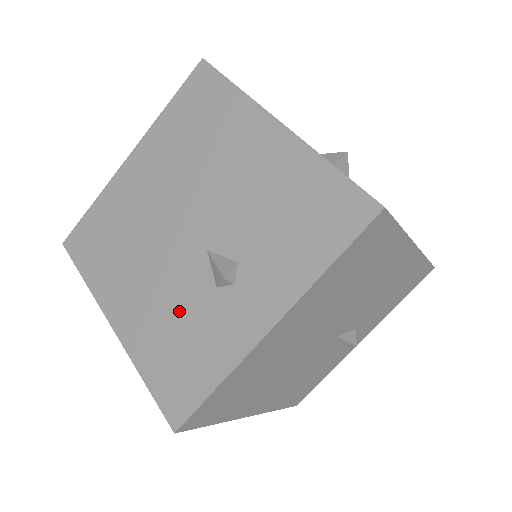
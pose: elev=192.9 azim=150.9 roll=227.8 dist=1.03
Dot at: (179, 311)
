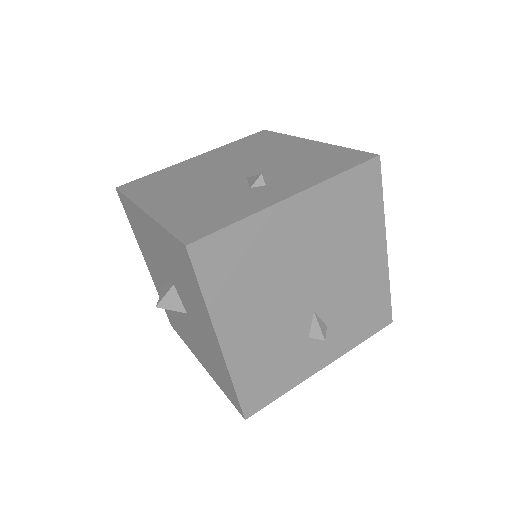
Dot at: (280, 346)
